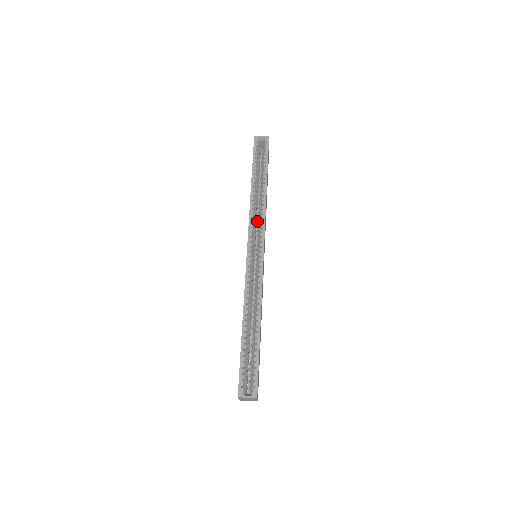
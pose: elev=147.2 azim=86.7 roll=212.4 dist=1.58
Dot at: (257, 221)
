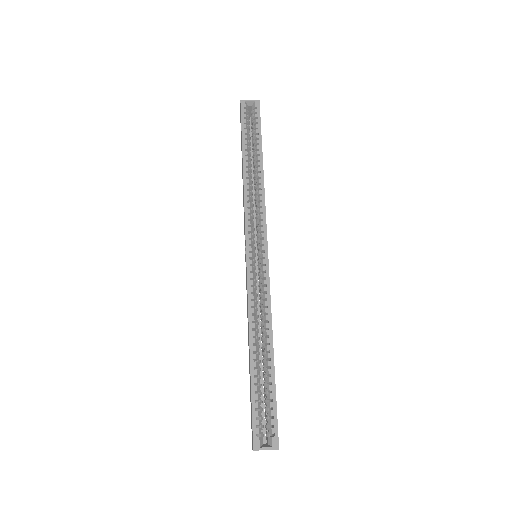
Dot at: occluded
